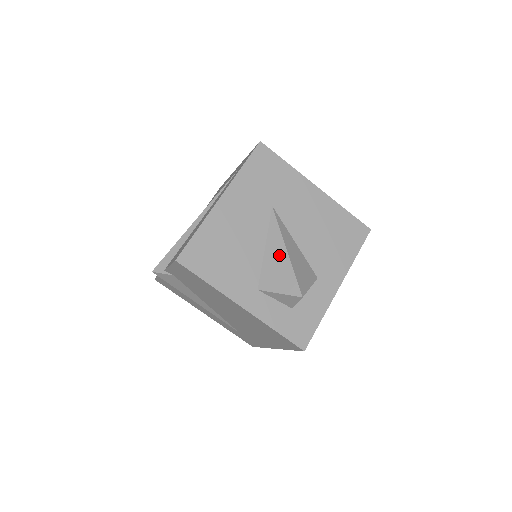
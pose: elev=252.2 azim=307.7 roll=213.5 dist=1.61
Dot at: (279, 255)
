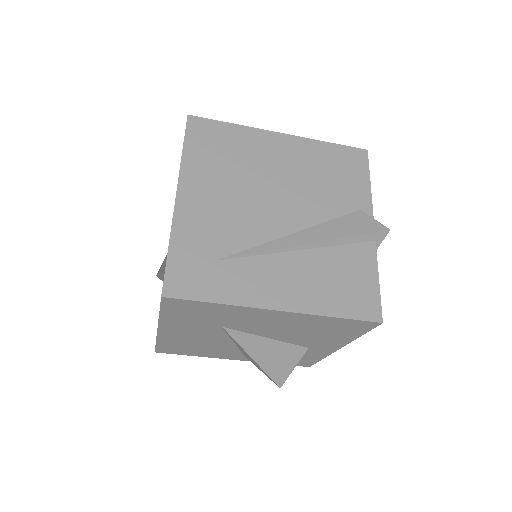
Dot at: (249, 357)
